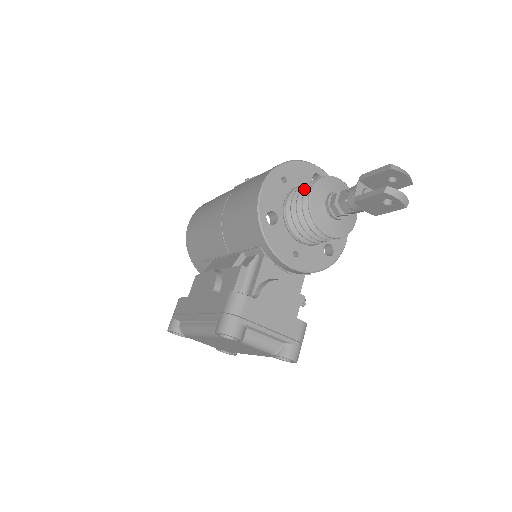
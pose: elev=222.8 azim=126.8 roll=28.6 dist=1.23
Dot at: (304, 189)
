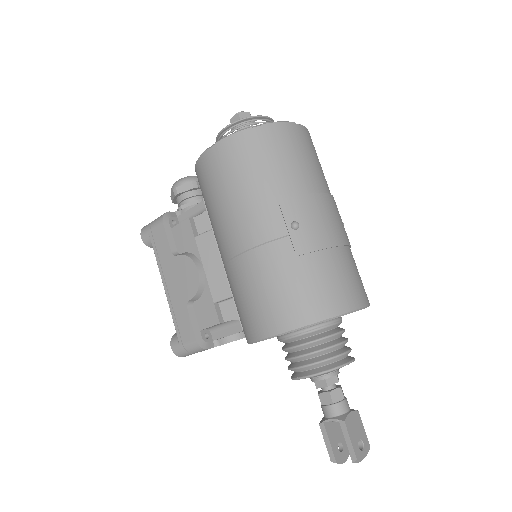
Dot at: (310, 356)
